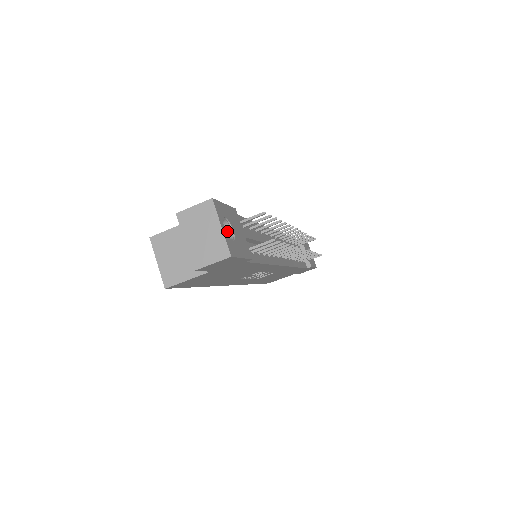
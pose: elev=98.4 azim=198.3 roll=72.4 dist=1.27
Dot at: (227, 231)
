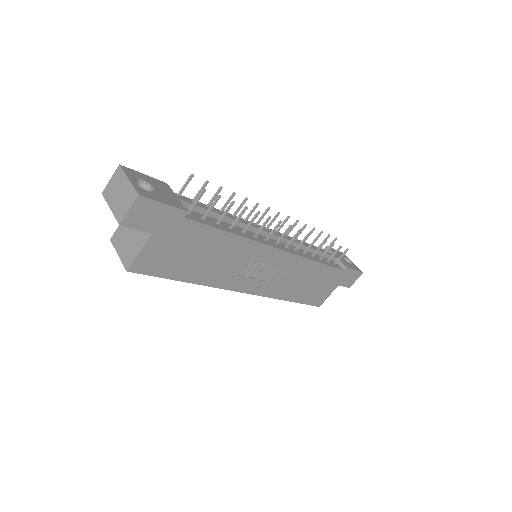
Dot at: occluded
